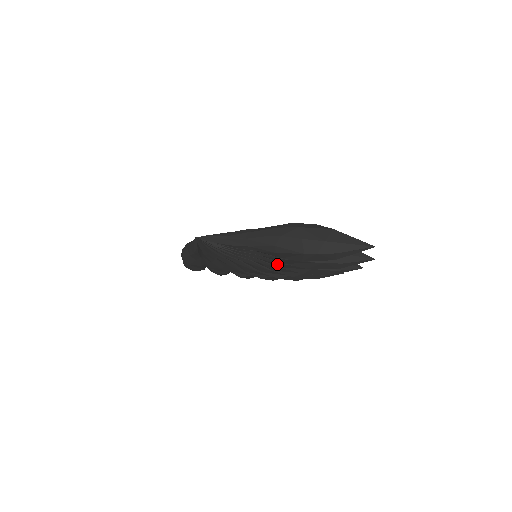
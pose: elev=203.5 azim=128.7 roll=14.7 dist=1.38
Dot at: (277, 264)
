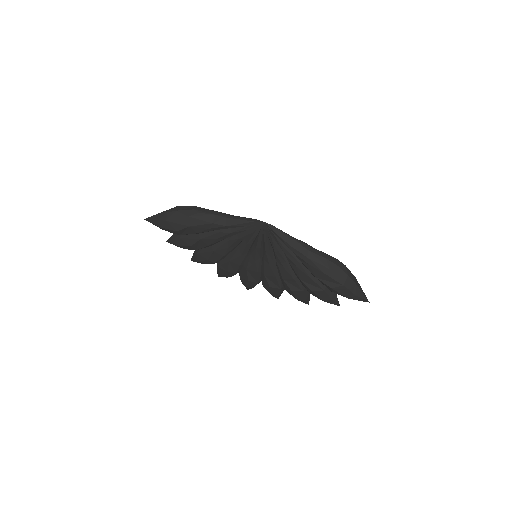
Dot at: (287, 275)
